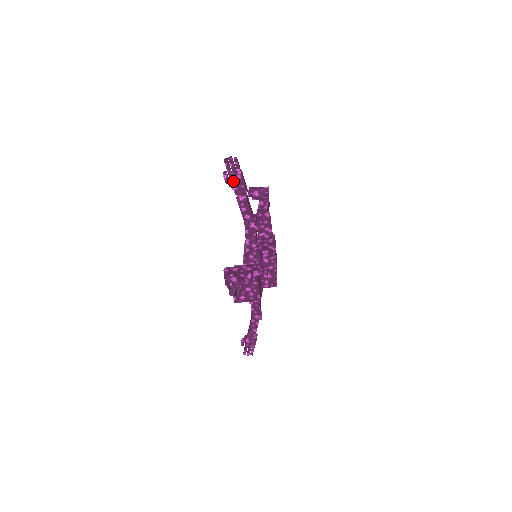
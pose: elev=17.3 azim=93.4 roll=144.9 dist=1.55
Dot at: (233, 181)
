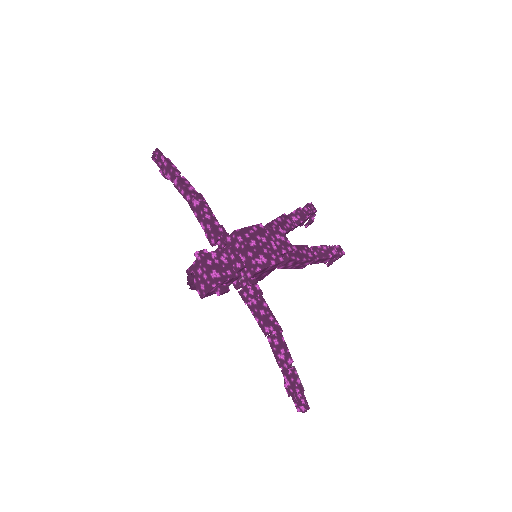
Dot at: (165, 171)
